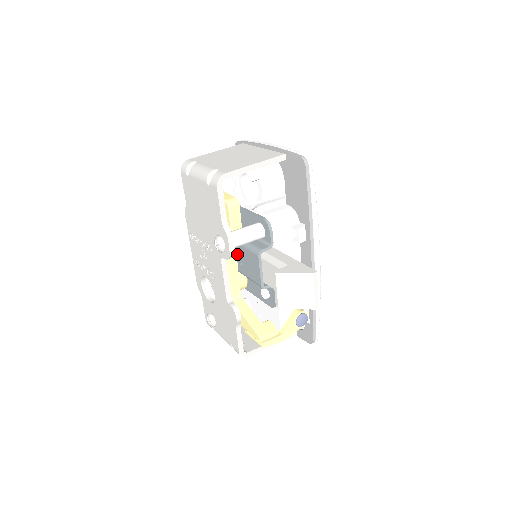
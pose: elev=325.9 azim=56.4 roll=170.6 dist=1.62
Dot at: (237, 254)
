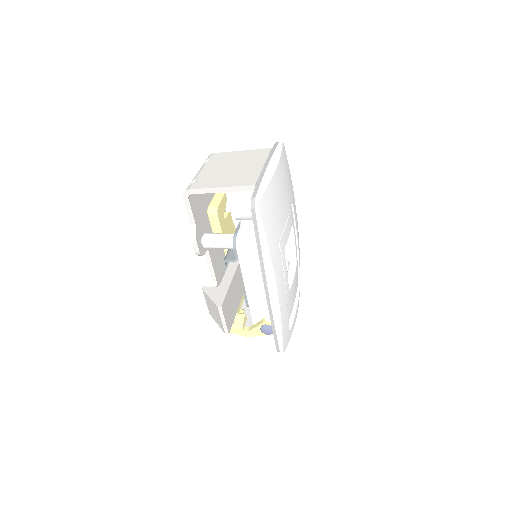
Dot at: occluded
